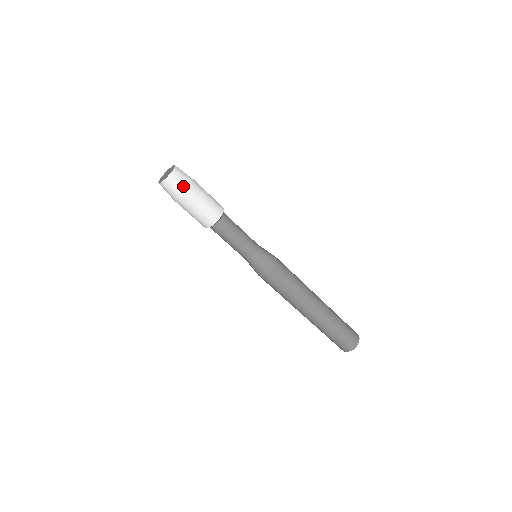
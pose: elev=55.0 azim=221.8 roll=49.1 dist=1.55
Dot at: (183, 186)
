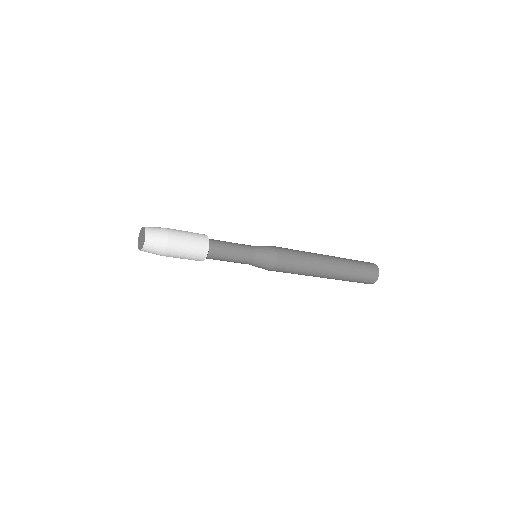
Dot at: (161, 248)
